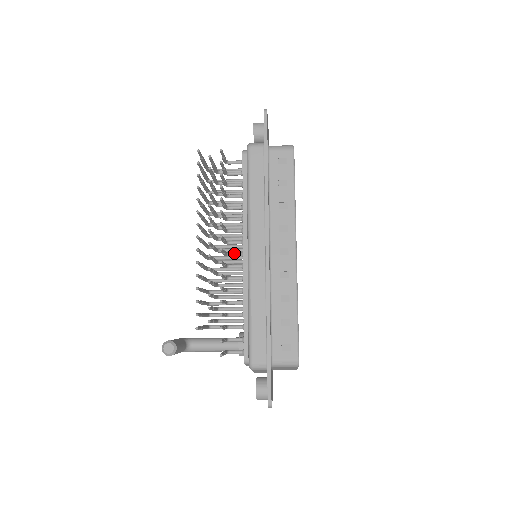
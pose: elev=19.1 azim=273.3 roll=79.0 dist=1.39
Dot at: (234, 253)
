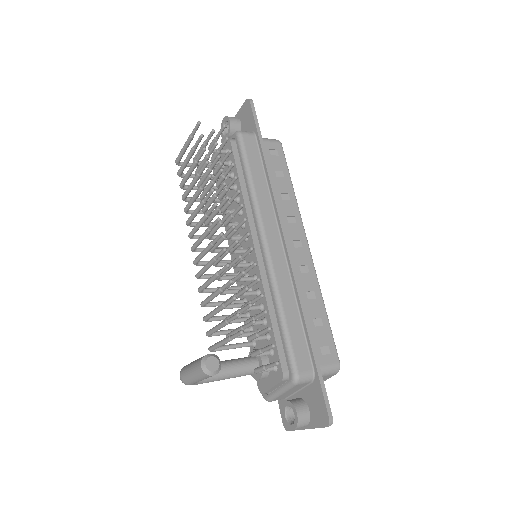
Dot at: (240, 249)
